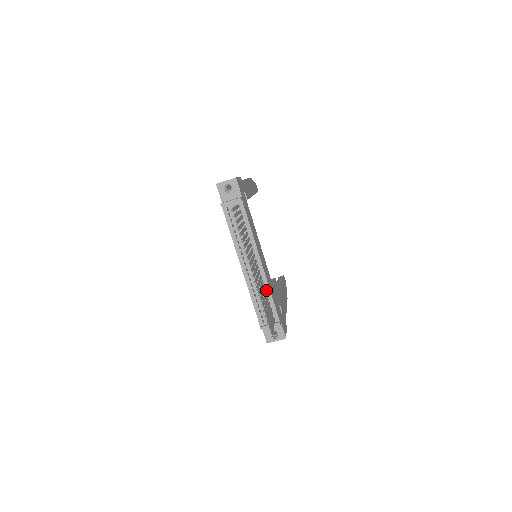
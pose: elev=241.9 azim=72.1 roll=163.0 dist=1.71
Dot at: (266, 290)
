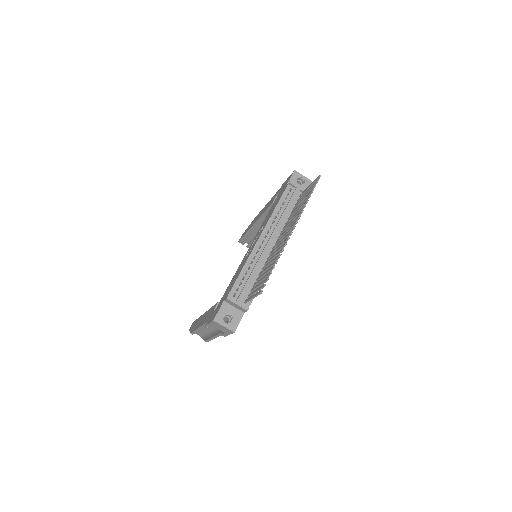
Dot at: occluded
